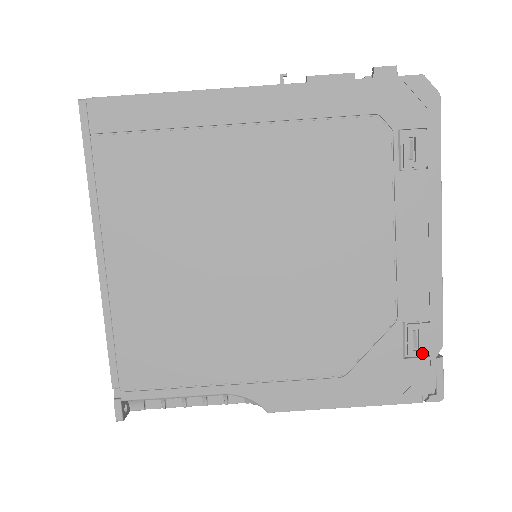
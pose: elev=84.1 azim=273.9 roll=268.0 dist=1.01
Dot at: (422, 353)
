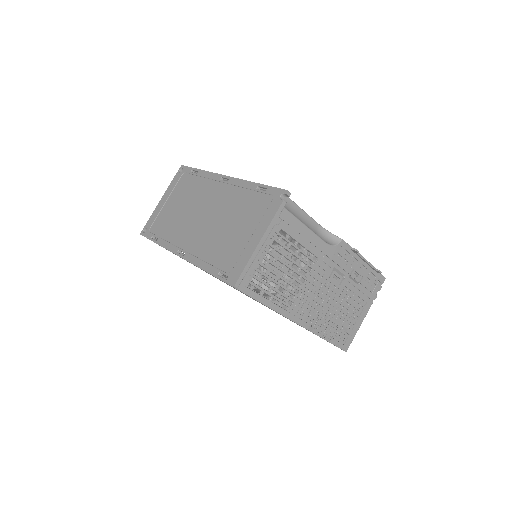
Dot at: occluded
